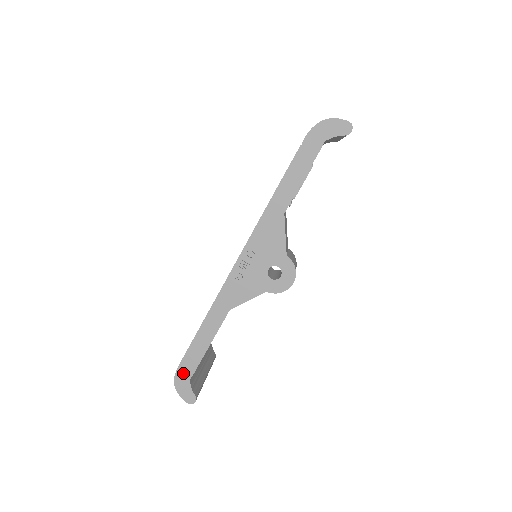
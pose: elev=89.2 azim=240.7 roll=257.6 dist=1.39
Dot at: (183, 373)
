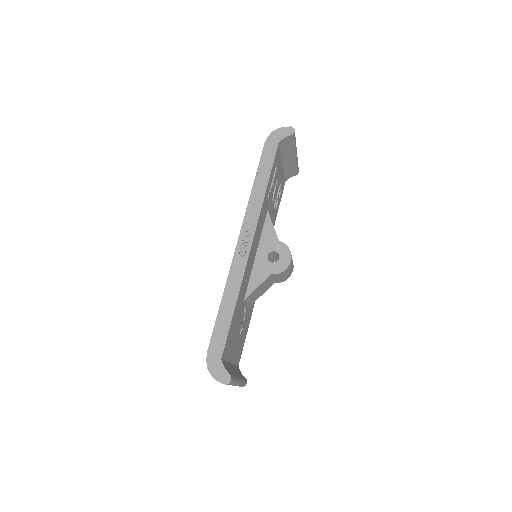
Dot at: (214, 354)
